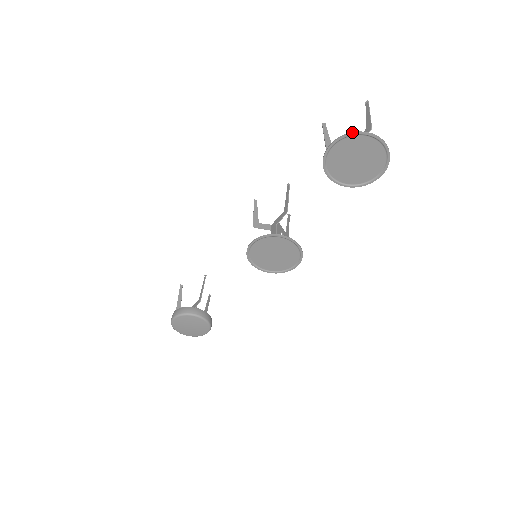
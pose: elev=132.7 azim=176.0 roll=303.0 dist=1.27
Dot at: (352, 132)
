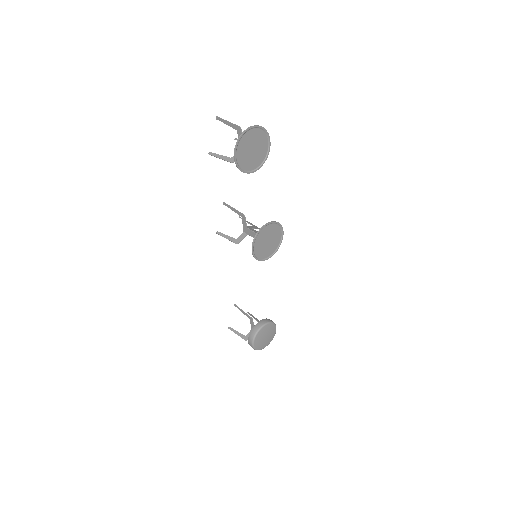
Dot at: (237, 140)
